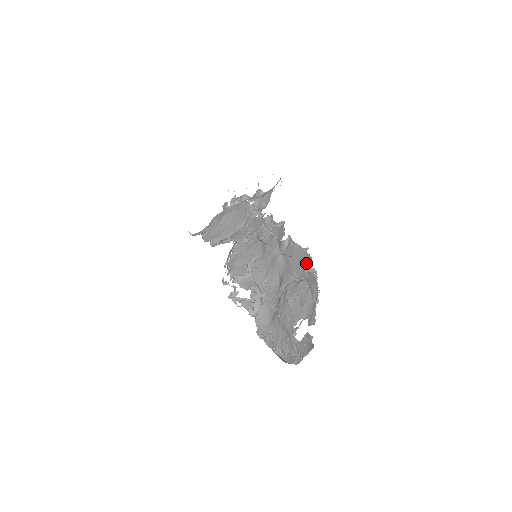
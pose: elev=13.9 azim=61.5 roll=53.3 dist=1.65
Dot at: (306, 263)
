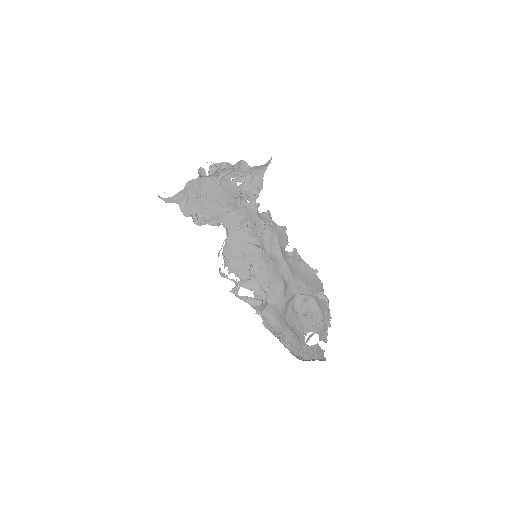
Dot at: (316, 285)
